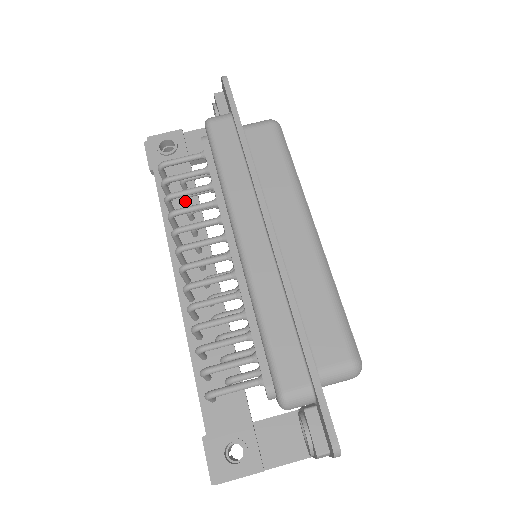
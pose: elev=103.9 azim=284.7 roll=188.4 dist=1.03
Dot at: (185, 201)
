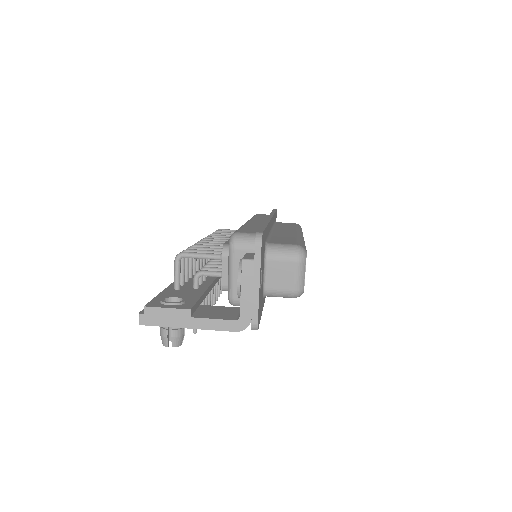
Dot at: occluded
